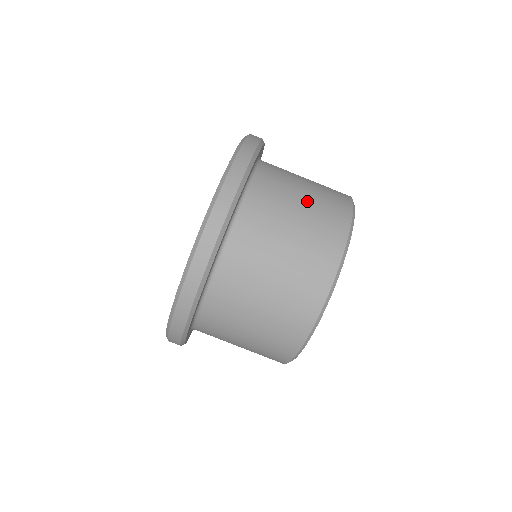
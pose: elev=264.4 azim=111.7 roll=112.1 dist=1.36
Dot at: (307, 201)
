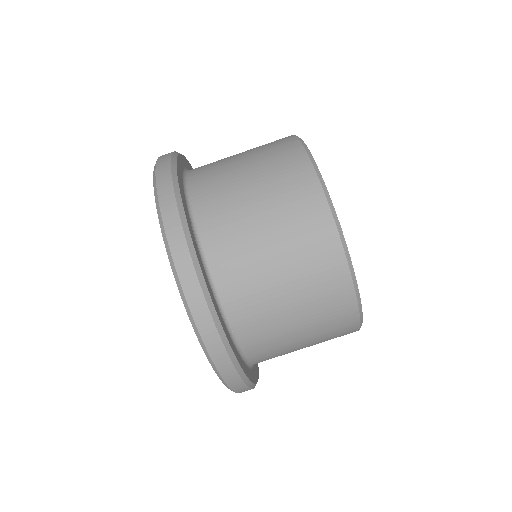
Dot at: (256, 181)
